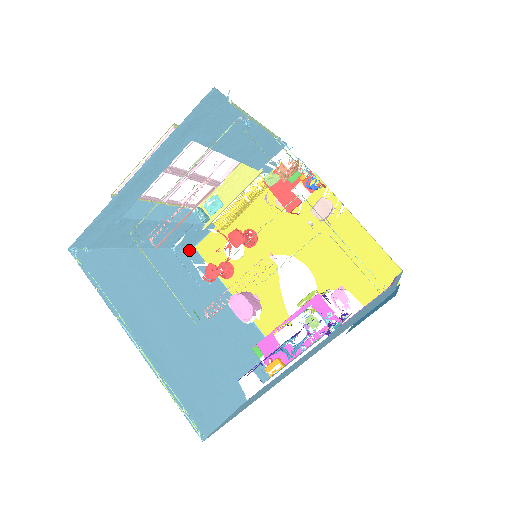
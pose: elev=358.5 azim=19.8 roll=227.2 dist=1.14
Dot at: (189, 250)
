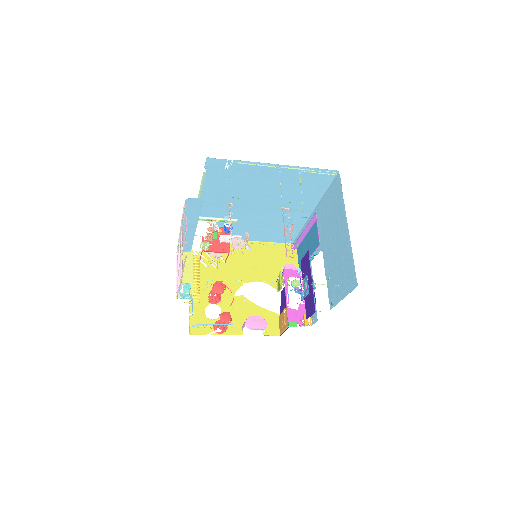
Dot at: occluded
